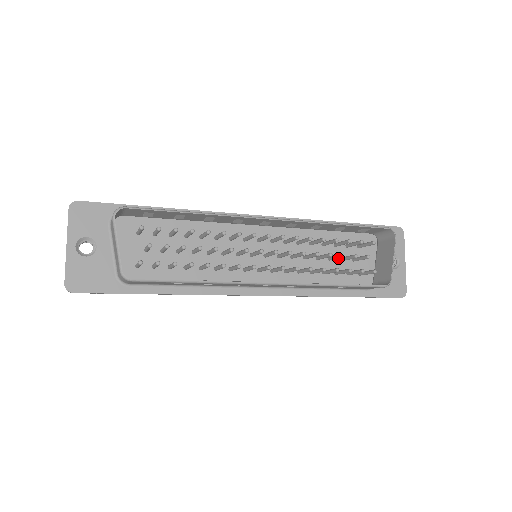
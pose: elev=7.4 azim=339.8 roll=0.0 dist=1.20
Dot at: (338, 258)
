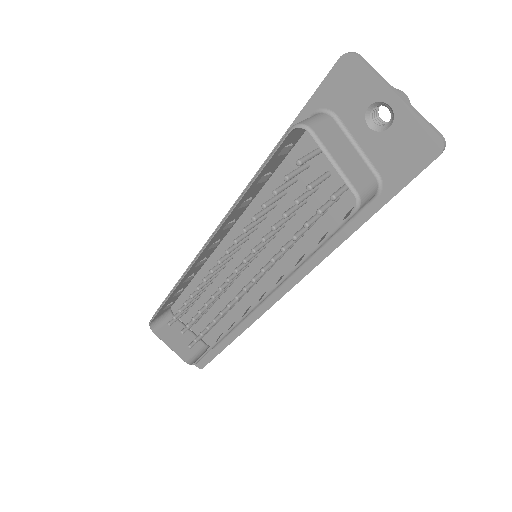
Dot at: occluded
